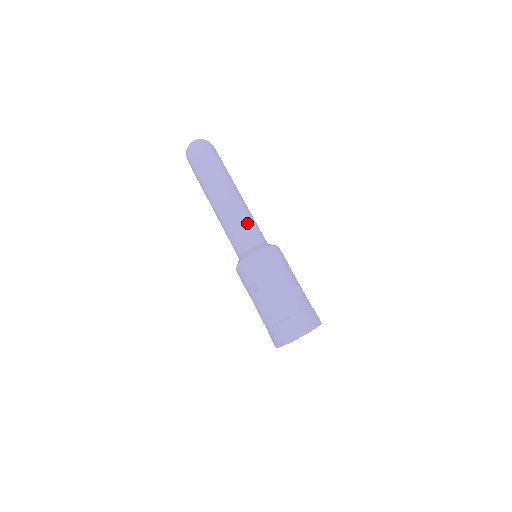
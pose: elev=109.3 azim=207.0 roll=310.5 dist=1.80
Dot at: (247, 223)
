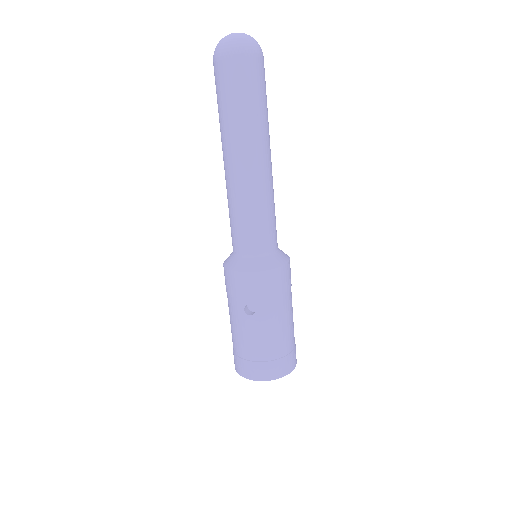
Dot at: (271, 217)
